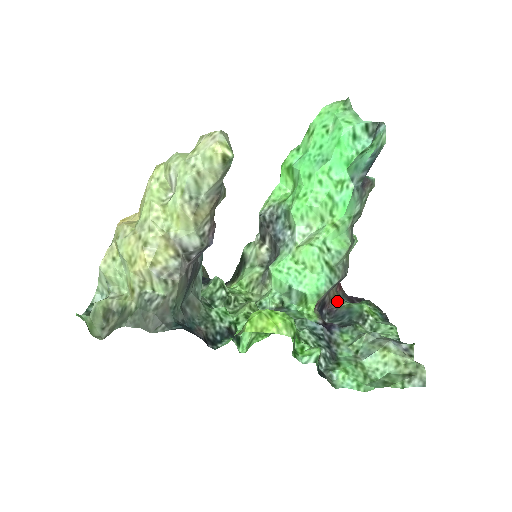
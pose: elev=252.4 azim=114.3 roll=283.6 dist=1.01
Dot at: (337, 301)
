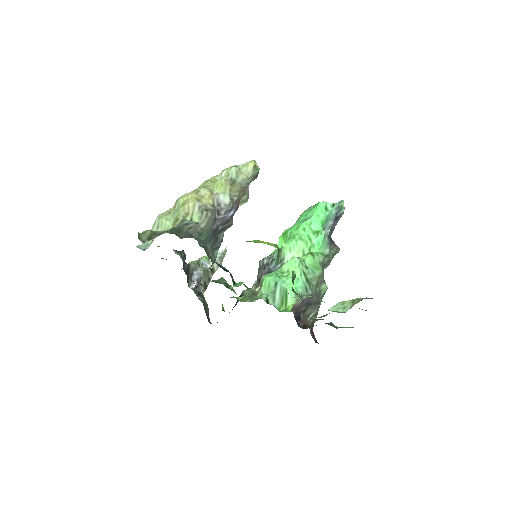
Dot at: occluded
